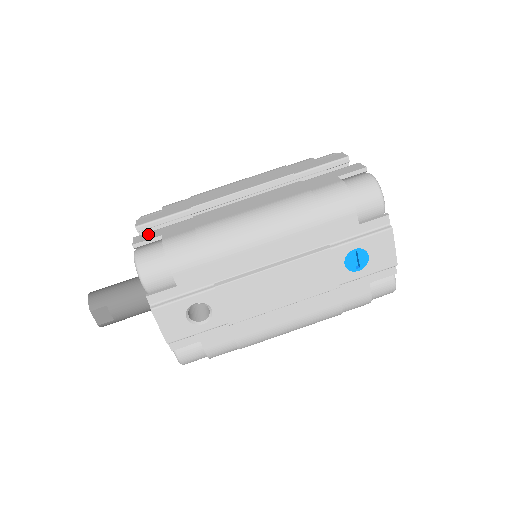
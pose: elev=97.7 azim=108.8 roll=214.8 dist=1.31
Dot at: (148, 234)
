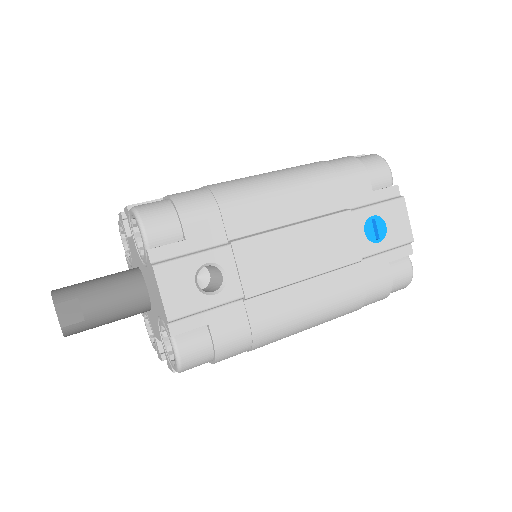
Dot at: occluded
